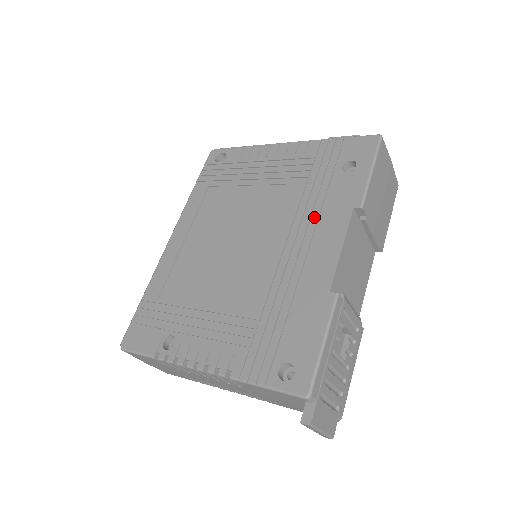
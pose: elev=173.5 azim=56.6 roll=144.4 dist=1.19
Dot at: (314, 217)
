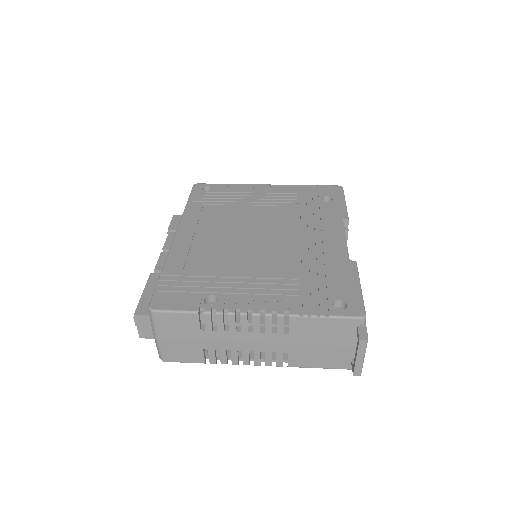
Dot at: (314, 223)
